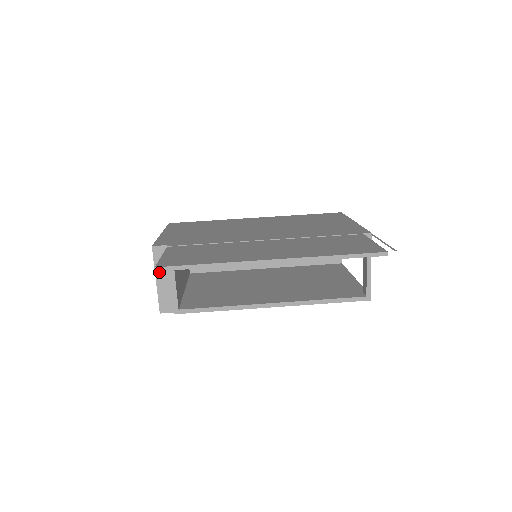
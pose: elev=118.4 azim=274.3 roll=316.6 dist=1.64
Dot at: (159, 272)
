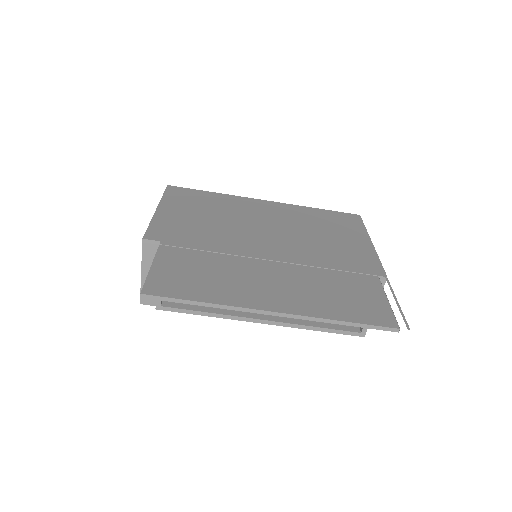
Dot at: (146, 265)
